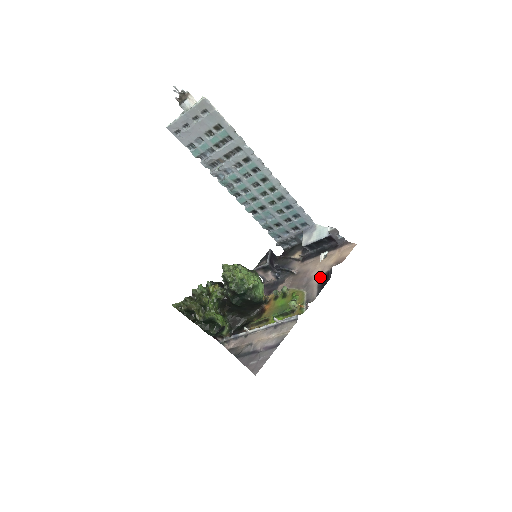
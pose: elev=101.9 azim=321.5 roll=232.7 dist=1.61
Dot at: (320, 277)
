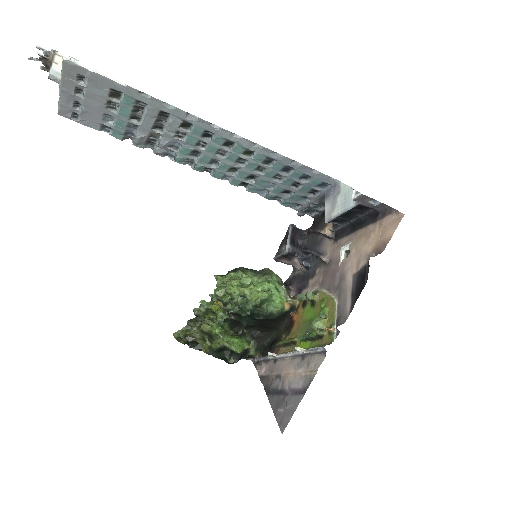
Dot at: (354, 276)
